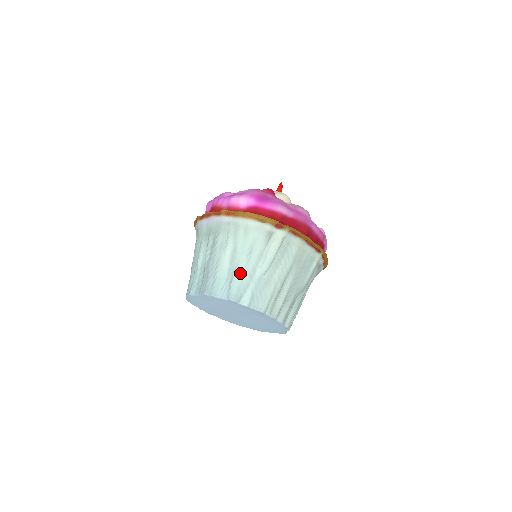
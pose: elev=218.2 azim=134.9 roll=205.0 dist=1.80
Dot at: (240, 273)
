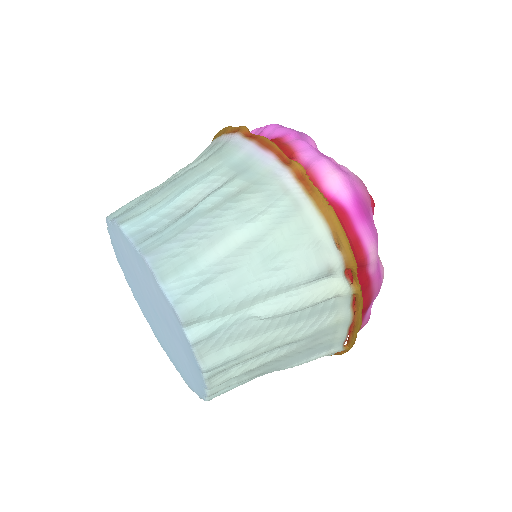
Dot at: (231, 284)
